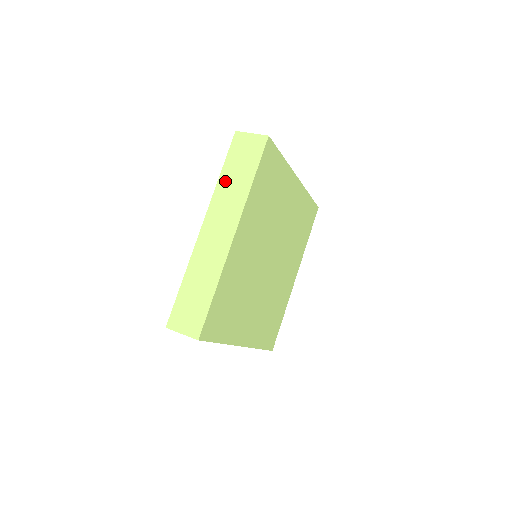
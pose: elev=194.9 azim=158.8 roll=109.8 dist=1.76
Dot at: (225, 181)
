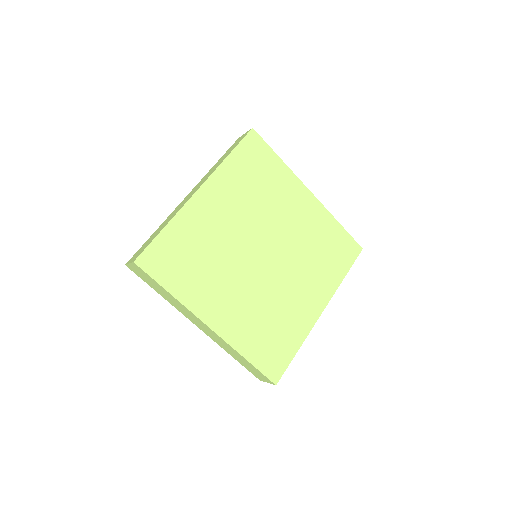
Dot at: (215, 165)
